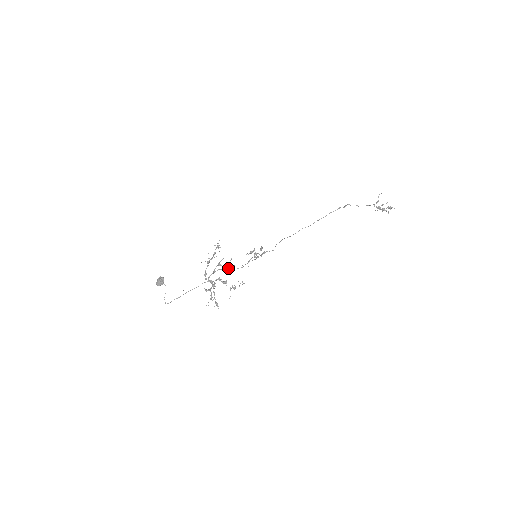
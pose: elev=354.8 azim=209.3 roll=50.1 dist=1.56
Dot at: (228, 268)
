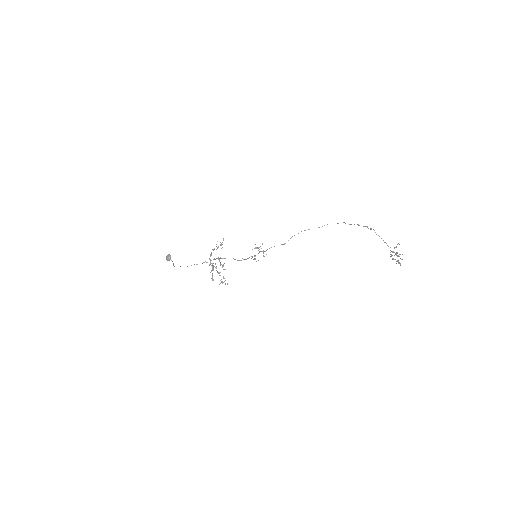
Dot at: occluded
